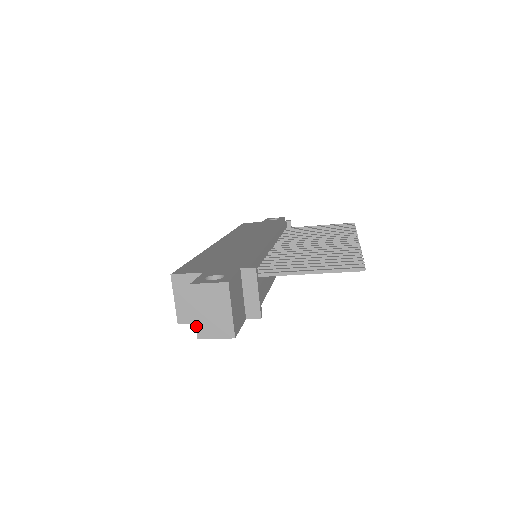
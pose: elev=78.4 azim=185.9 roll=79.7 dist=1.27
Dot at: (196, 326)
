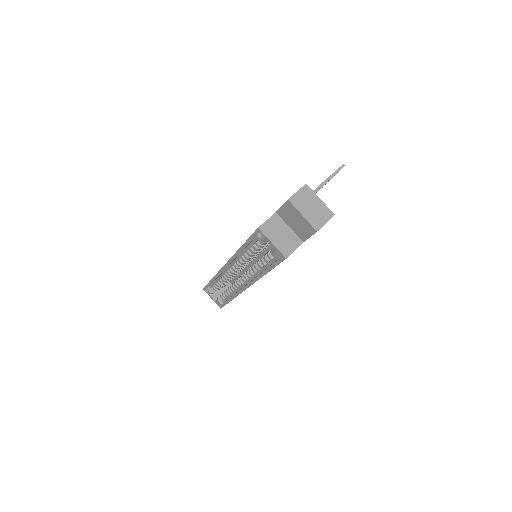
Dot at: (310, 224)
